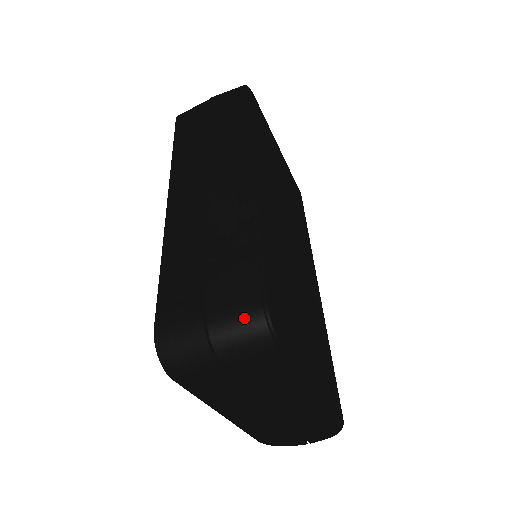
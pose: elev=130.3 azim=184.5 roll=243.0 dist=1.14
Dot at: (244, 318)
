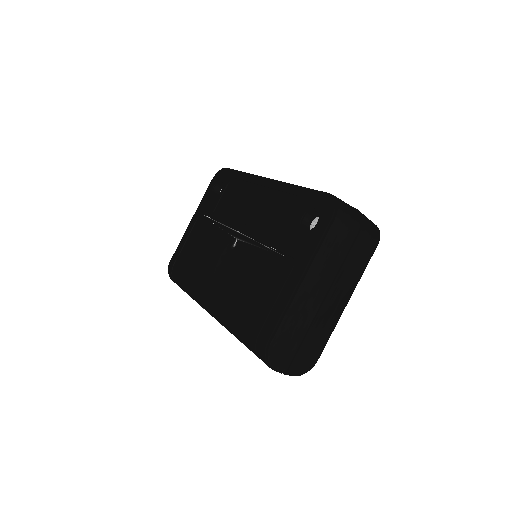
Dot at: (371, 221)
